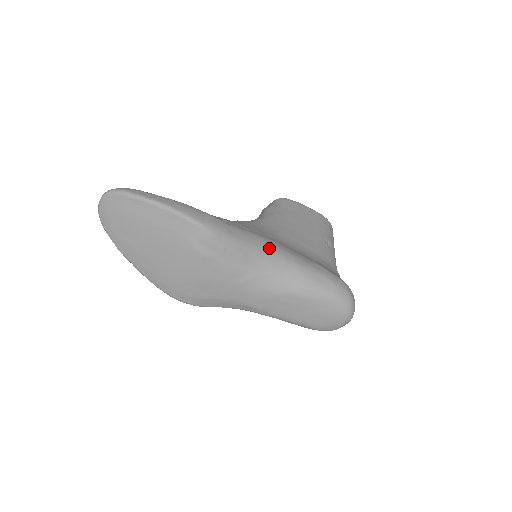
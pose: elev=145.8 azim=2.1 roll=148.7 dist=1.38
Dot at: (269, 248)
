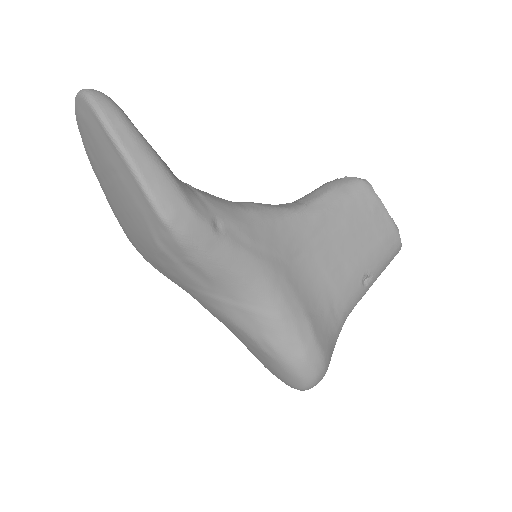
Dot at: (257, 281)
